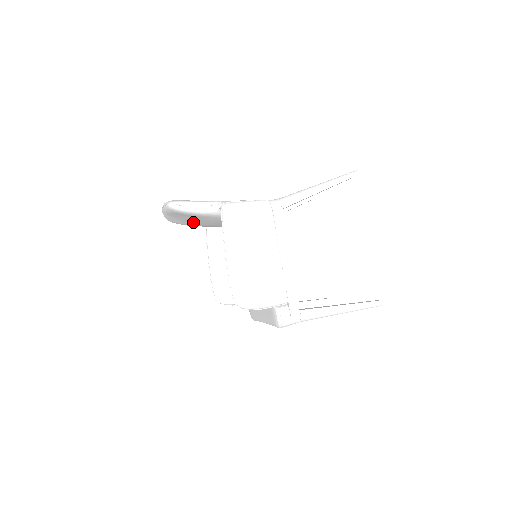
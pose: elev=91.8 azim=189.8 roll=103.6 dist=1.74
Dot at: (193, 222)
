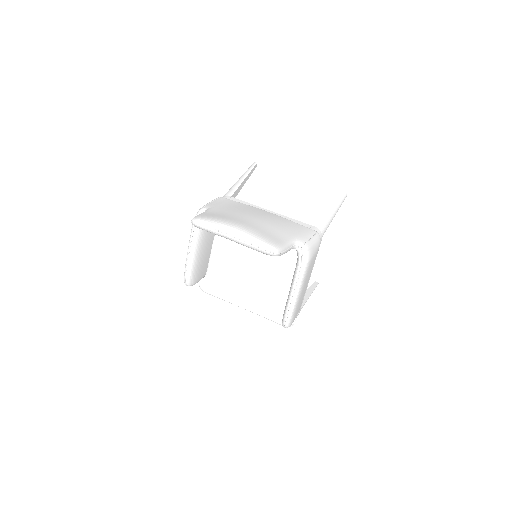
Dot at: occluded
